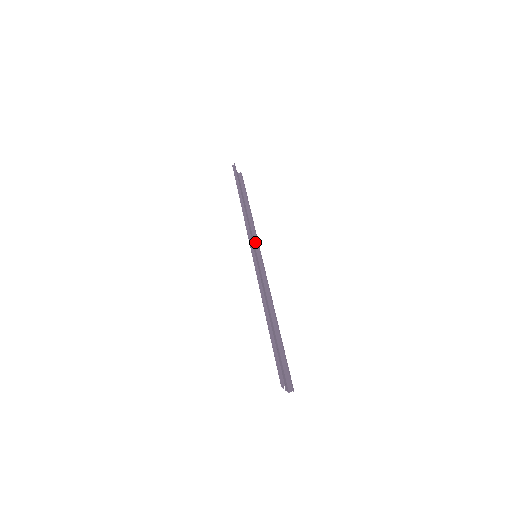
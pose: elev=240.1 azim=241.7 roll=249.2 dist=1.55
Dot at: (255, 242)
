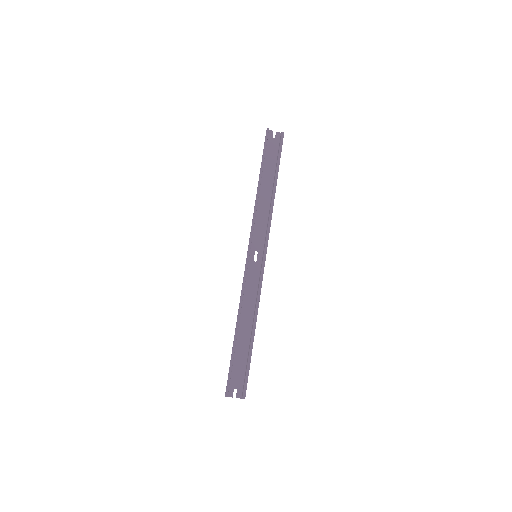
Dot at: (266, 234)
